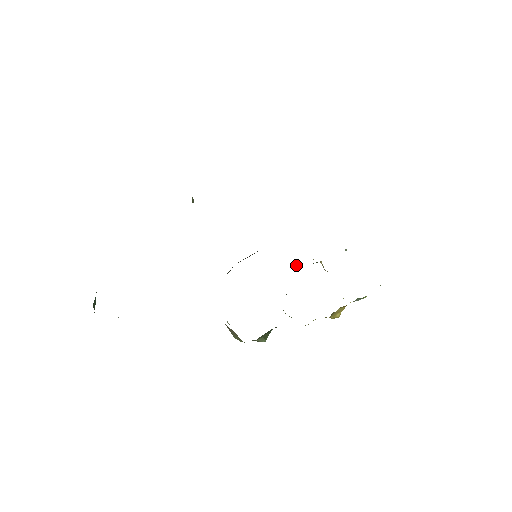
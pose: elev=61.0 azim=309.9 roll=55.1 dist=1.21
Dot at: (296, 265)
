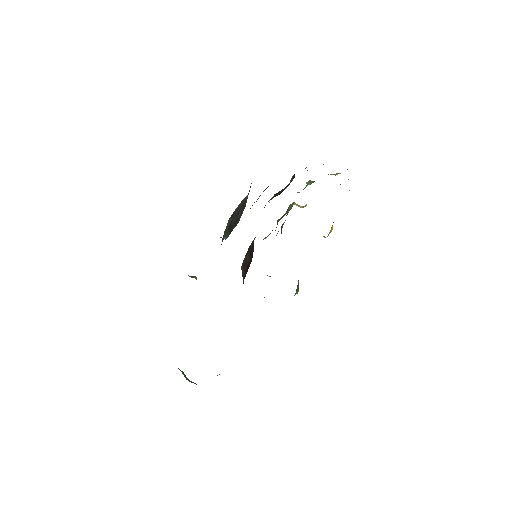
Dot at: (278, 220)
